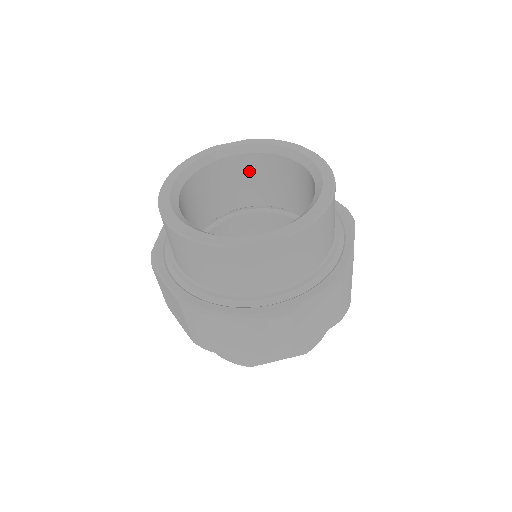
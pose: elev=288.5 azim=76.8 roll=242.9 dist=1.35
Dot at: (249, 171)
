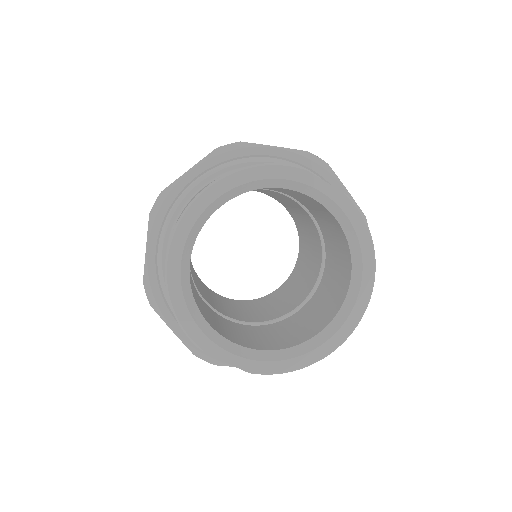
Dot at: (318, 207)
